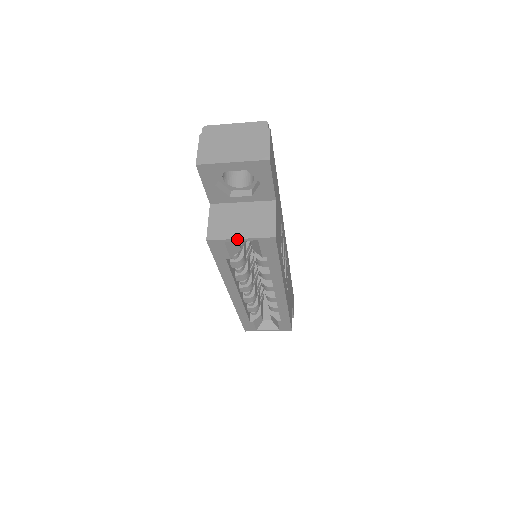
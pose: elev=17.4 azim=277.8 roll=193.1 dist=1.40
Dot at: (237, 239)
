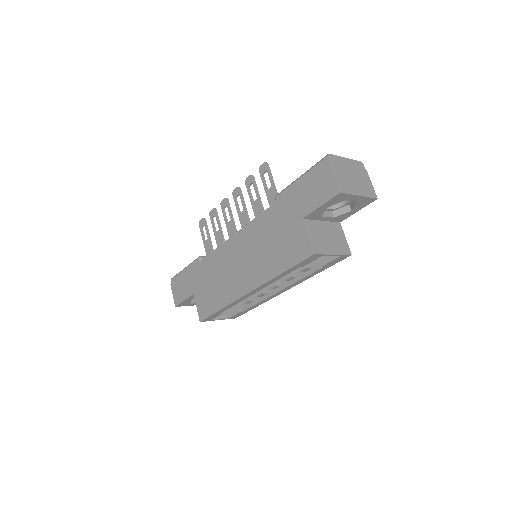
Dot at: (331, 255)
